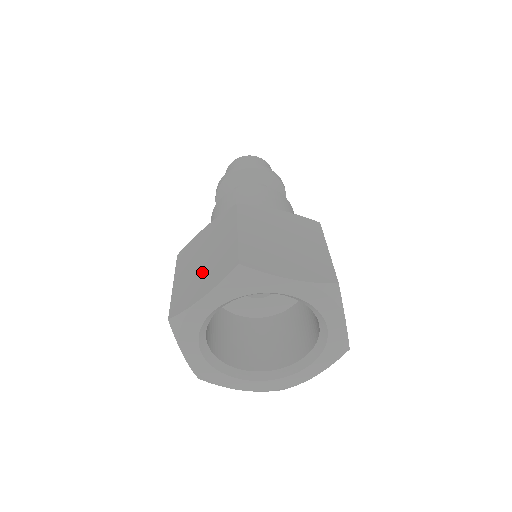
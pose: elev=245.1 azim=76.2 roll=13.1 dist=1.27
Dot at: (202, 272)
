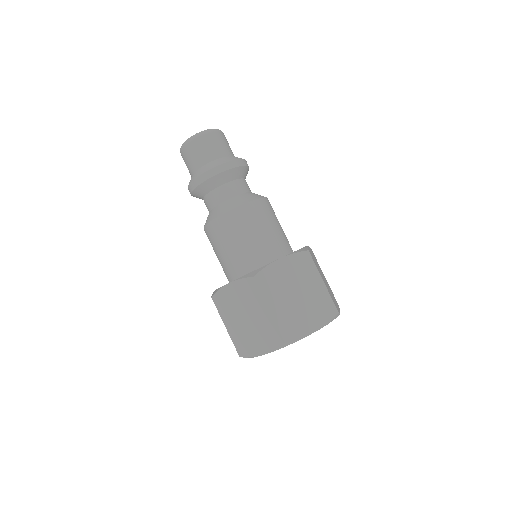
Dot at: occluded
